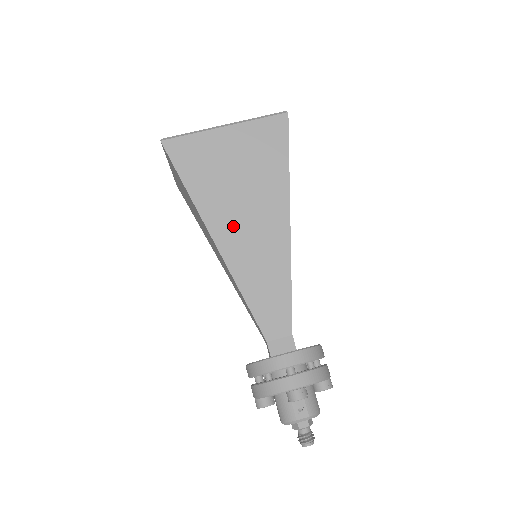
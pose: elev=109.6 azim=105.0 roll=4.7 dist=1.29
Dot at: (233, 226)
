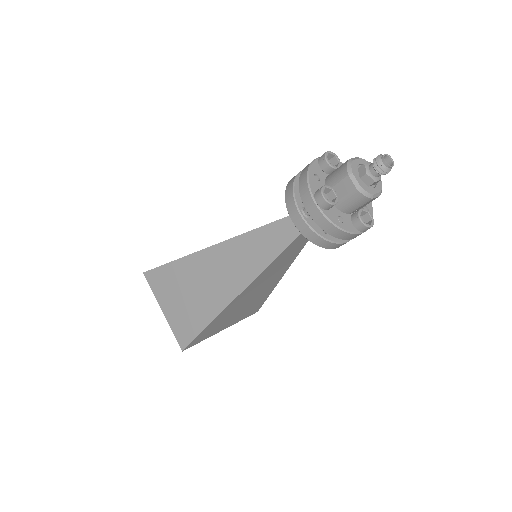
Dot at: occluded
